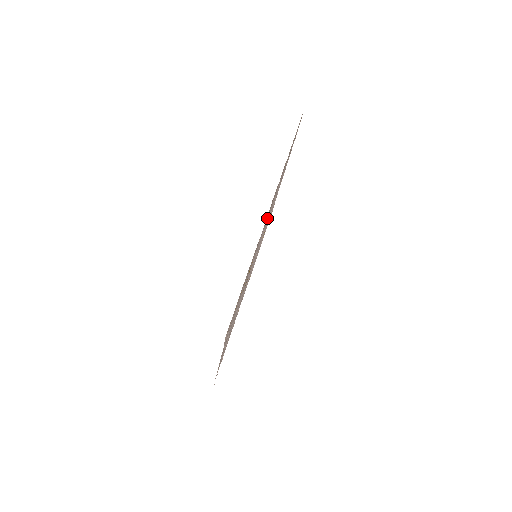
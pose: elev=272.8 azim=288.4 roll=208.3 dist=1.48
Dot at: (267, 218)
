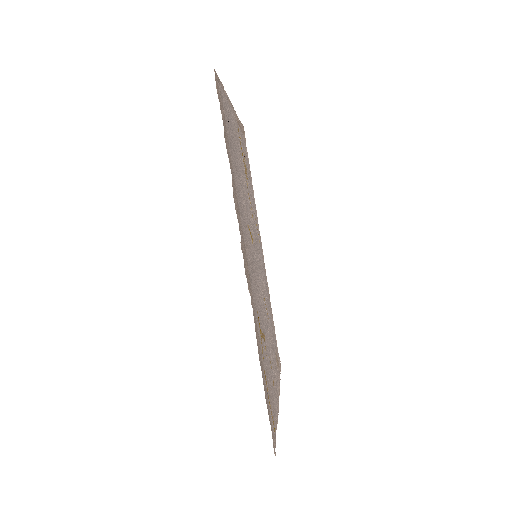
Dot at: occluded
